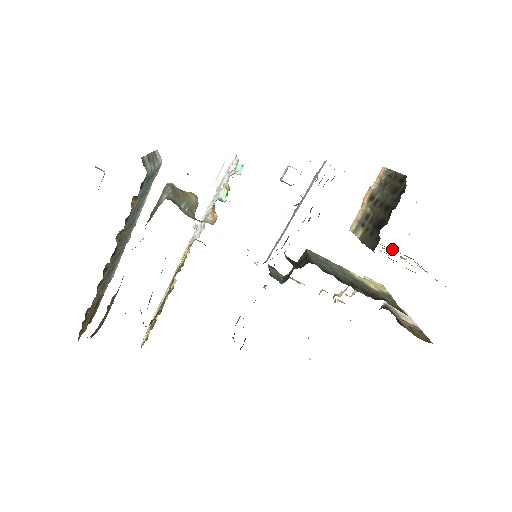
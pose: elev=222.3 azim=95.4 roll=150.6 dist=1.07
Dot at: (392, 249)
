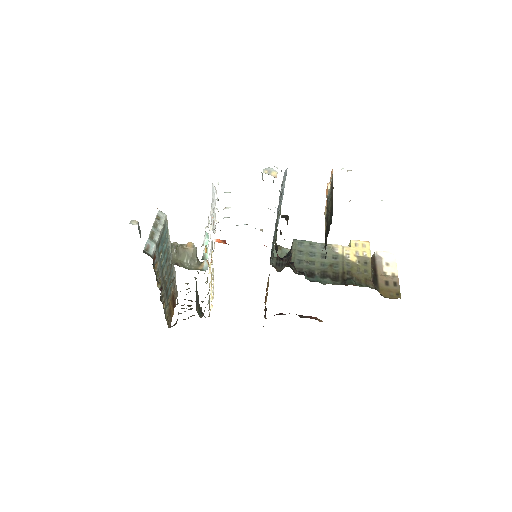
Dot at: occluded
